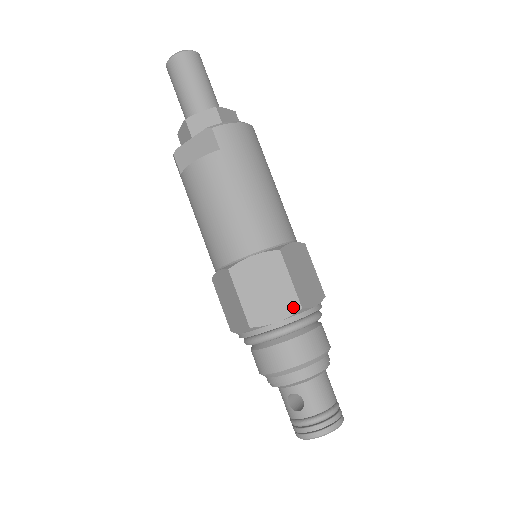
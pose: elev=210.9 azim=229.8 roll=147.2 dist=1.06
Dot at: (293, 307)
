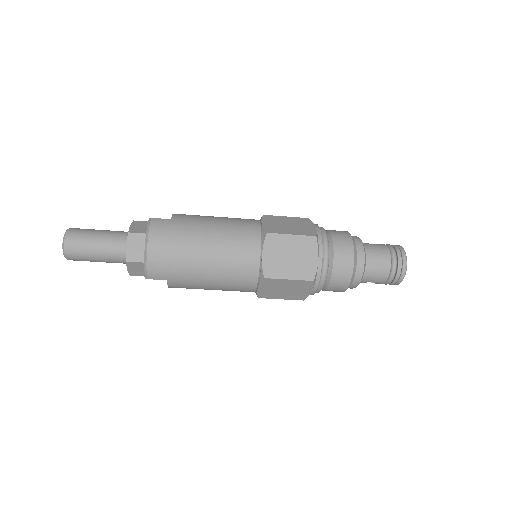
Dot at: (309, 284)
